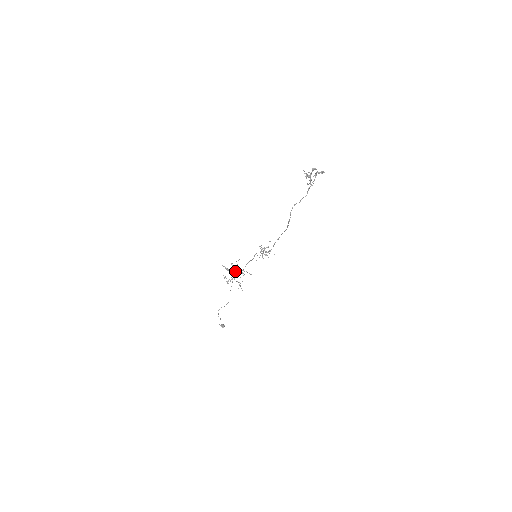
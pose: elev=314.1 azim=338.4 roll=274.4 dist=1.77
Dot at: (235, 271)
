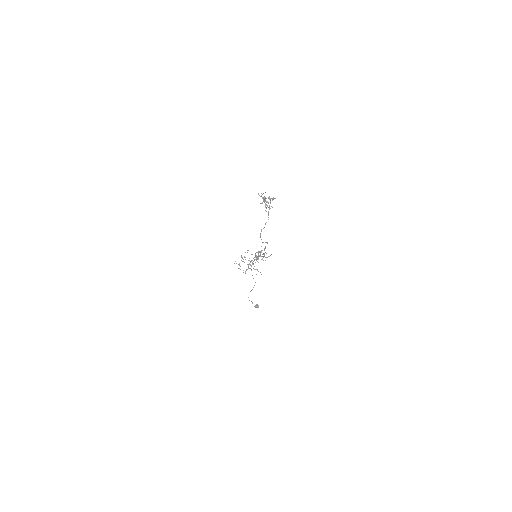
Dot at: occluded
